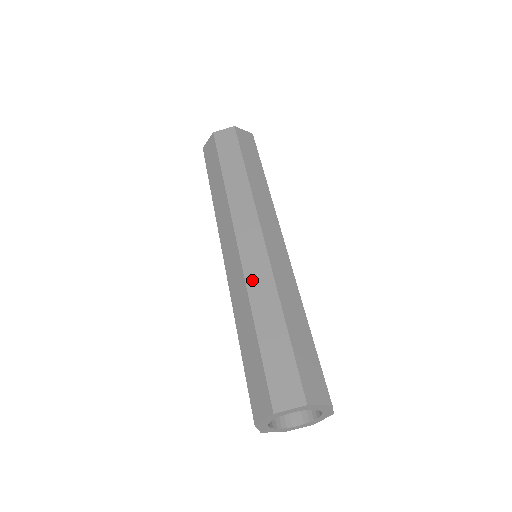
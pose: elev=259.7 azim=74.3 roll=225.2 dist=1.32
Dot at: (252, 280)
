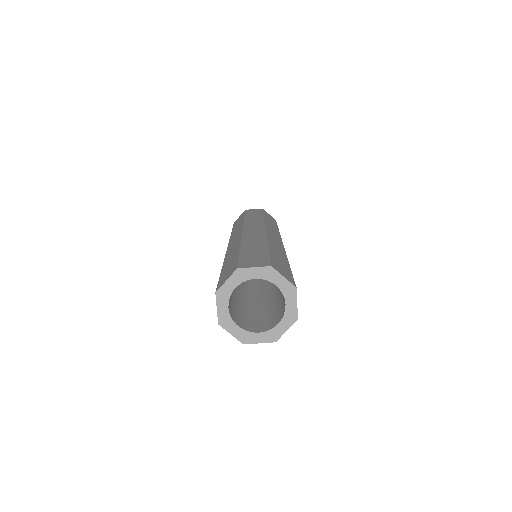
Dot at: (248, 237)
